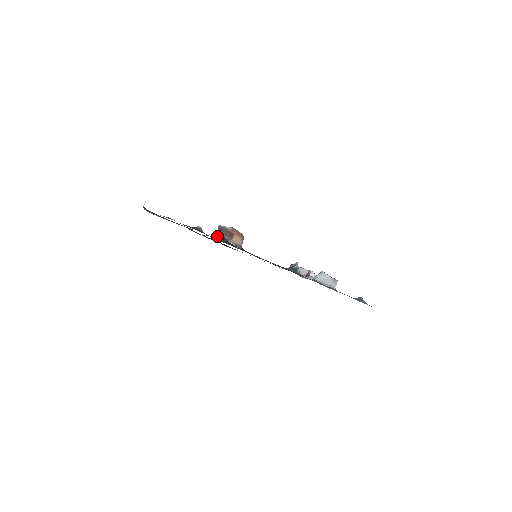
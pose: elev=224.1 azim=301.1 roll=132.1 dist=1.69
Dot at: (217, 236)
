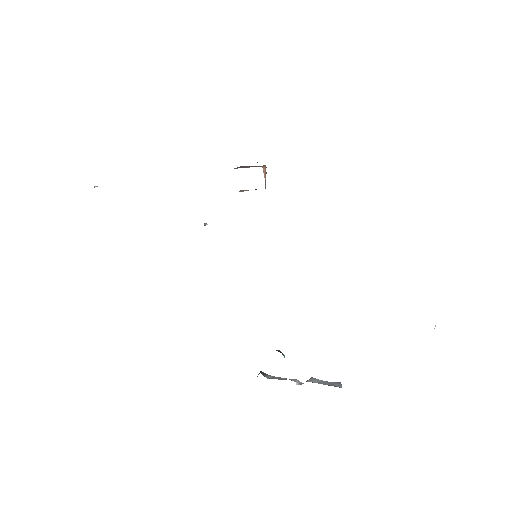
Dot at: occluded
